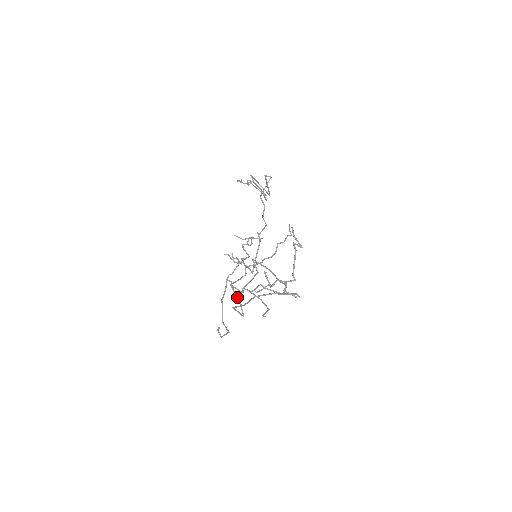
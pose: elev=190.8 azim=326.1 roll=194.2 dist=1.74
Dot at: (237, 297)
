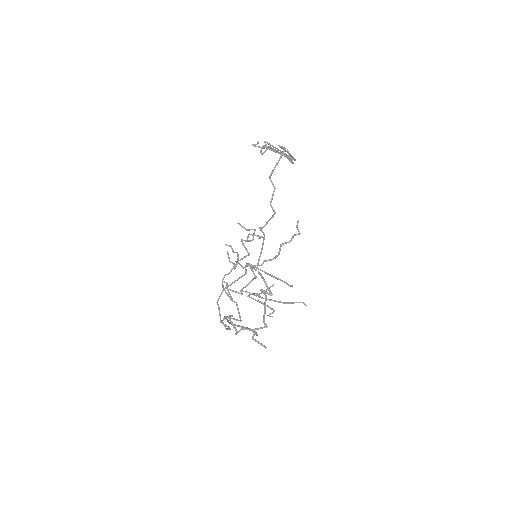
Dot at: (233, 301)
